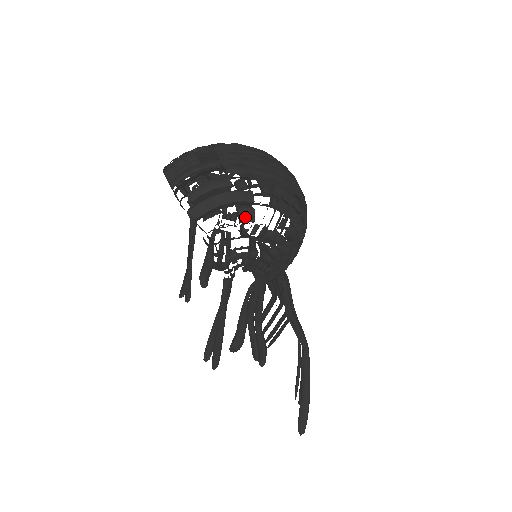
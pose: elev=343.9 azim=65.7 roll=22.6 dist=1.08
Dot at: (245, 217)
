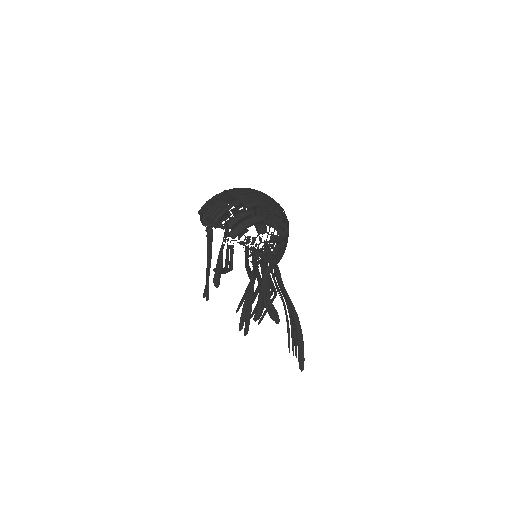
Dot at: (262, 230)
